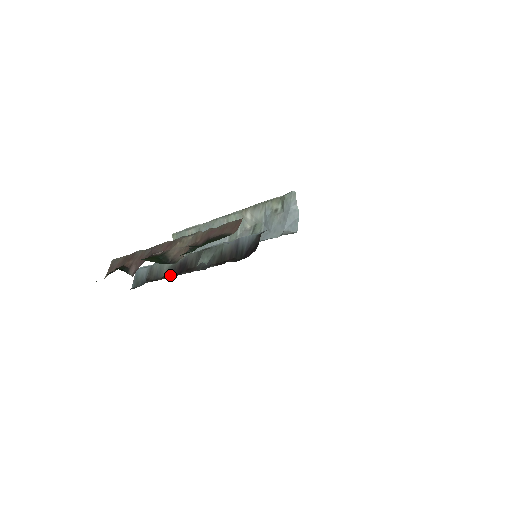
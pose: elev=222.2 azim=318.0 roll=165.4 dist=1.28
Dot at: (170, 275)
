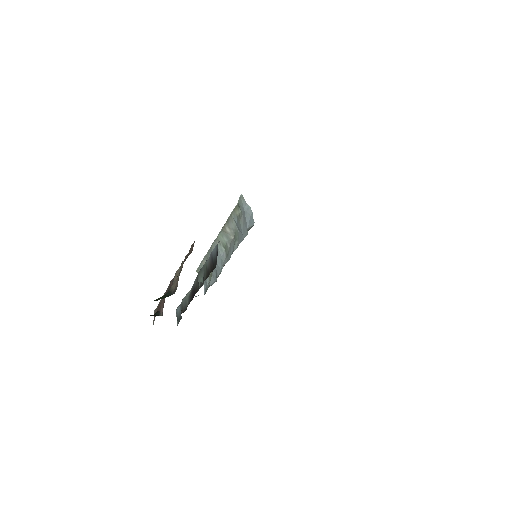
Dot at: (189, 303)
